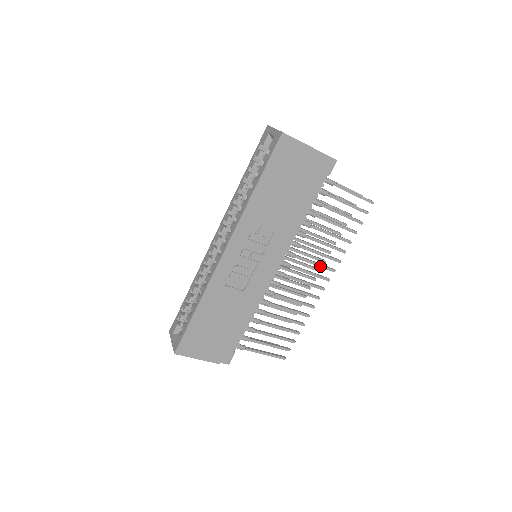
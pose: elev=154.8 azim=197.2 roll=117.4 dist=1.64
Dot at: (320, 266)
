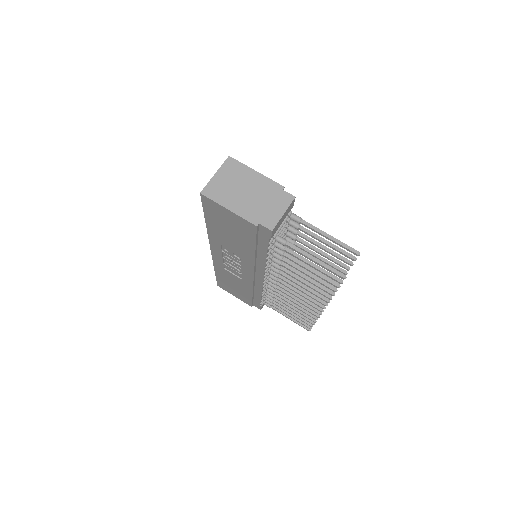
Dot at: (308, 295)
